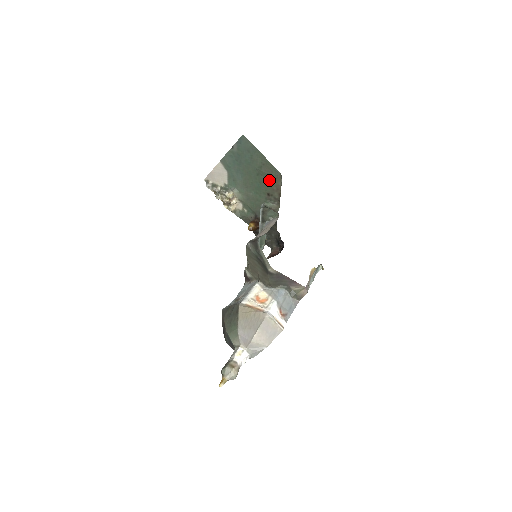
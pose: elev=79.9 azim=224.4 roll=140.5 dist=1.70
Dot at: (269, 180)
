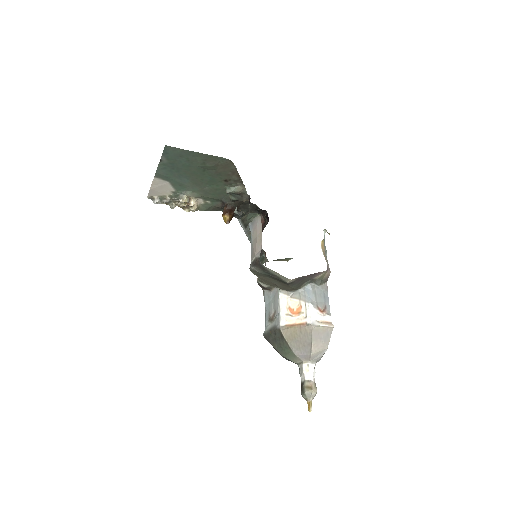
Dot at: (219, 170)
